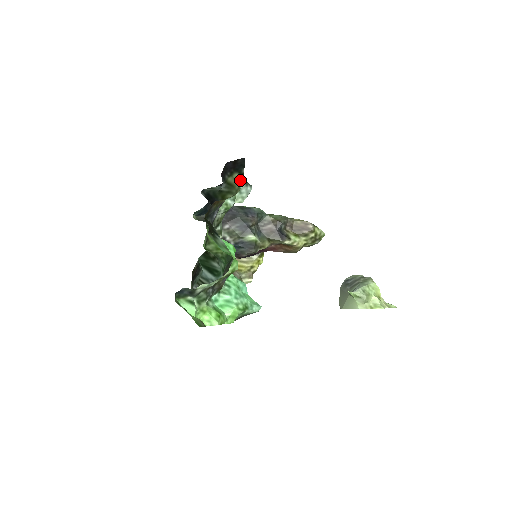
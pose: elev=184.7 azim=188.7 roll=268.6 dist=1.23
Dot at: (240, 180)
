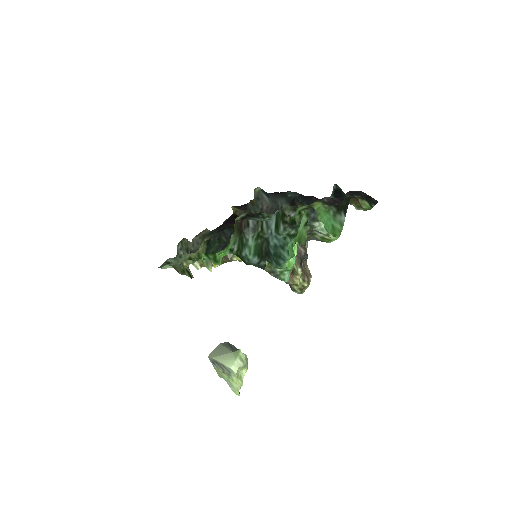
Dot at: (368, 207)
